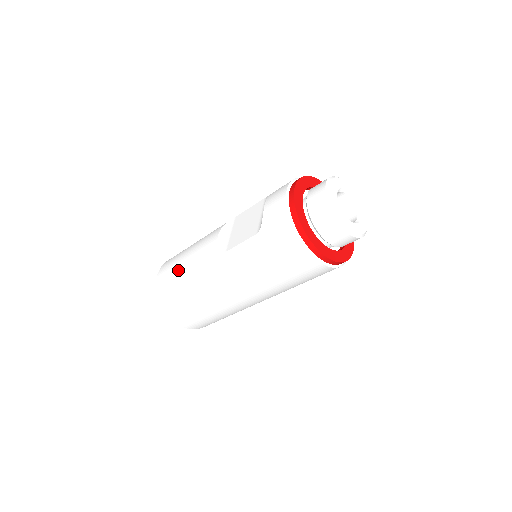
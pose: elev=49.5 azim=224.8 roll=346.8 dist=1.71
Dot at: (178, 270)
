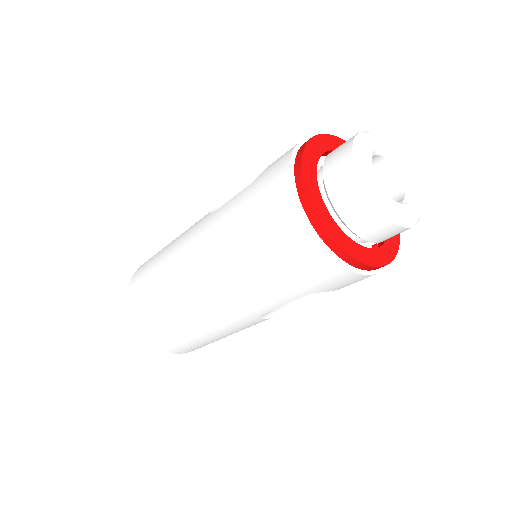
Dot at: (164, 247)
